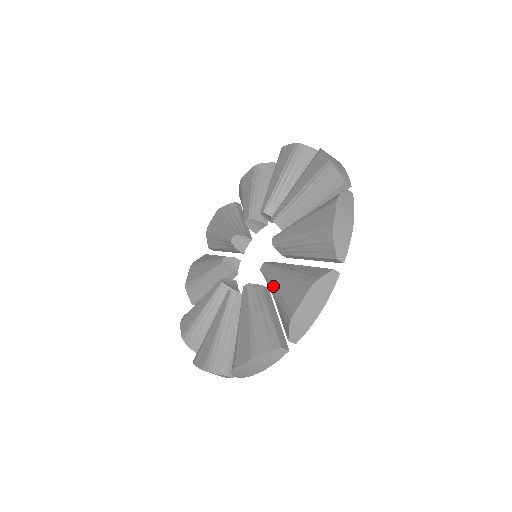
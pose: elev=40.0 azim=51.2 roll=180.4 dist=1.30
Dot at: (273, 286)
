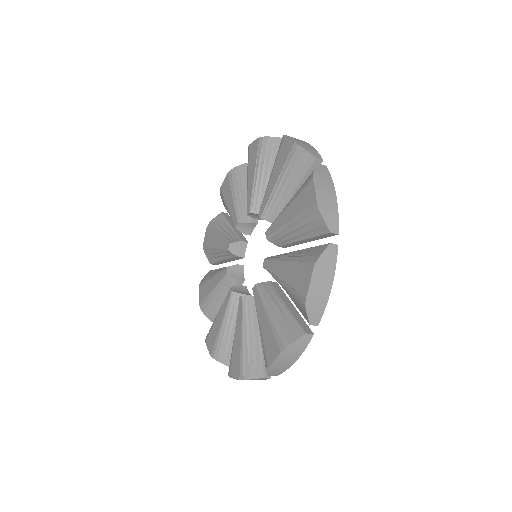
Dot at: (235, 331)
